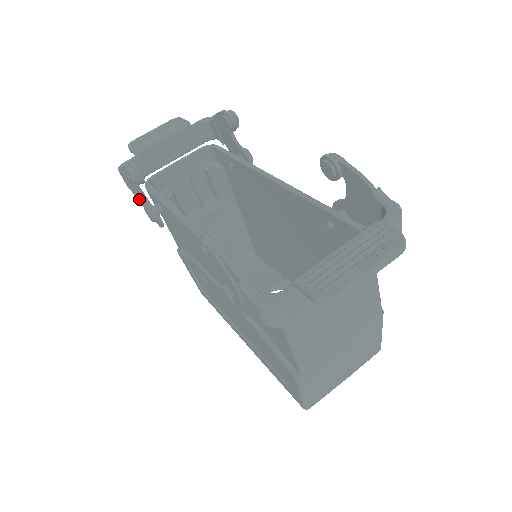
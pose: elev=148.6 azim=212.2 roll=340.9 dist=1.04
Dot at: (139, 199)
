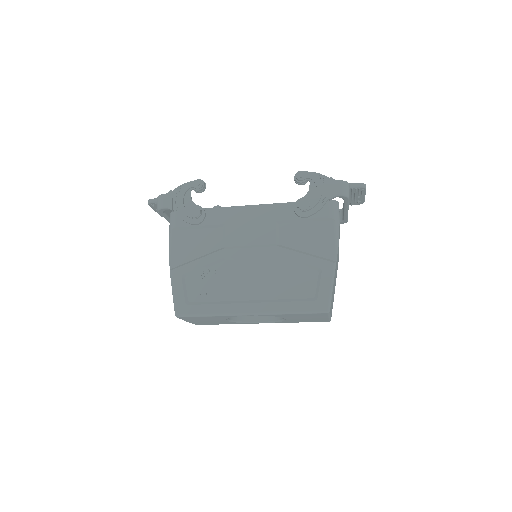
Dot at: (184, 206)
